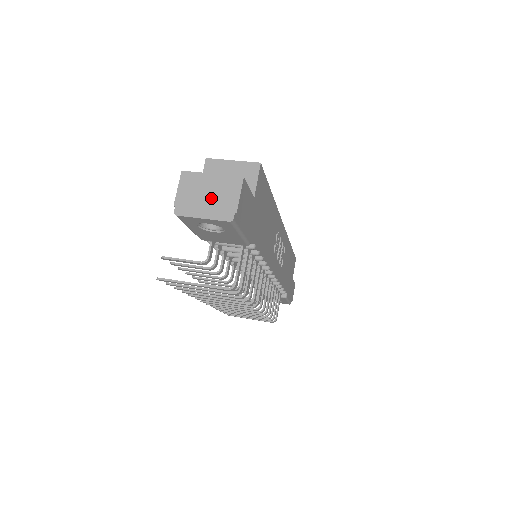
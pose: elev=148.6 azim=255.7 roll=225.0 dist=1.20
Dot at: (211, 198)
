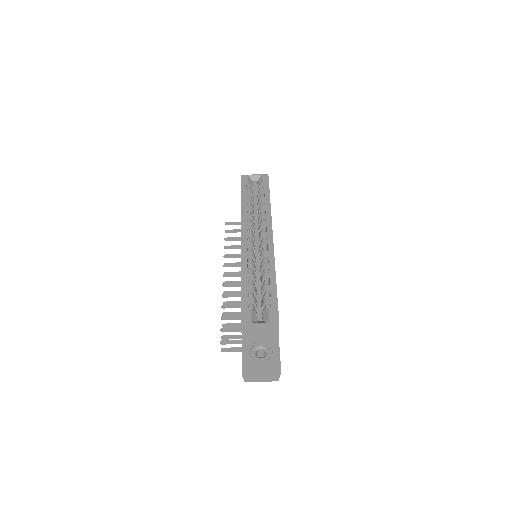
Dot at: (264, 375)
